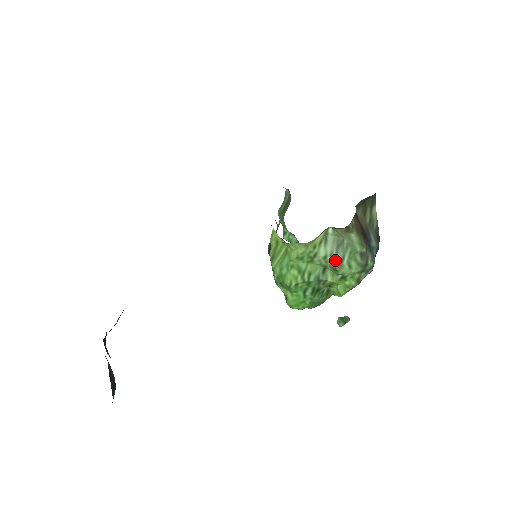
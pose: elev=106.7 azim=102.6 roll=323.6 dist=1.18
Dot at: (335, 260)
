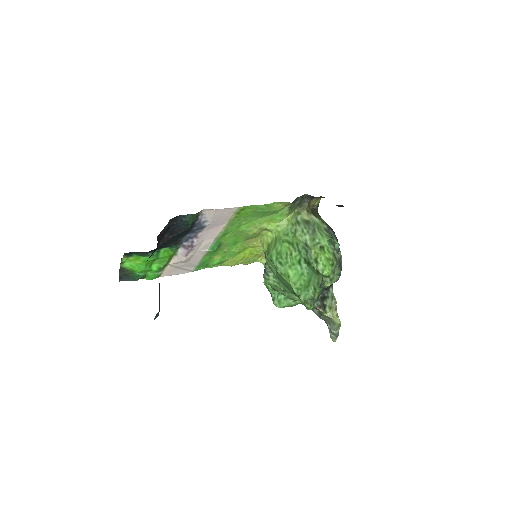
Dot at: (310, 231)
